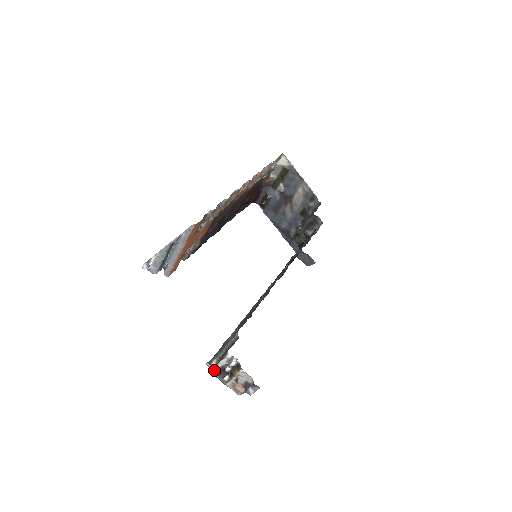
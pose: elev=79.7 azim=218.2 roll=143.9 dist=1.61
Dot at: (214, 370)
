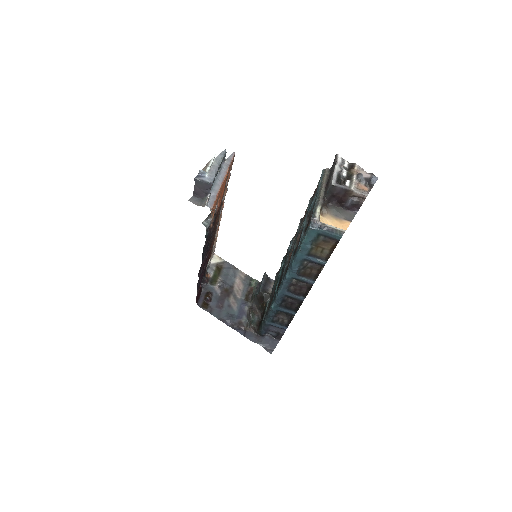
Dot at: (333, 180)
